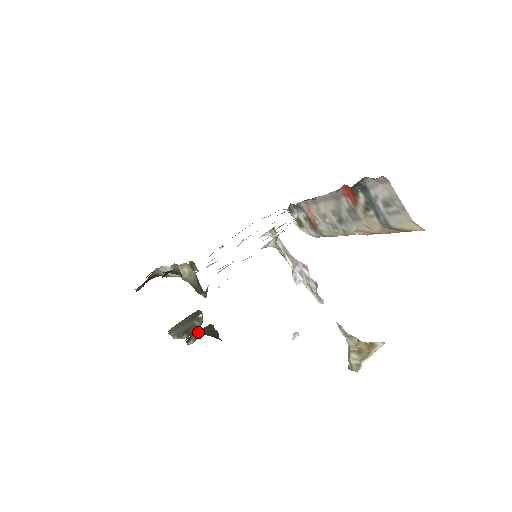
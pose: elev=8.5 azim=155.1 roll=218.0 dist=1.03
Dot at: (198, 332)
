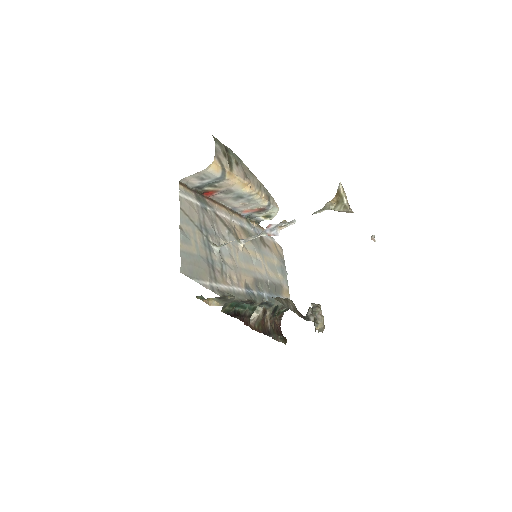
Dot at: occluded
